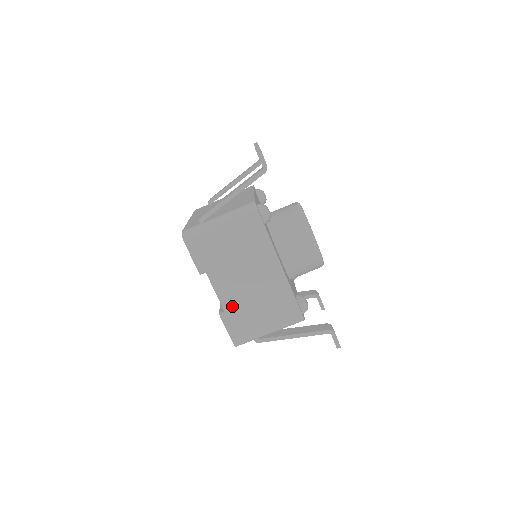
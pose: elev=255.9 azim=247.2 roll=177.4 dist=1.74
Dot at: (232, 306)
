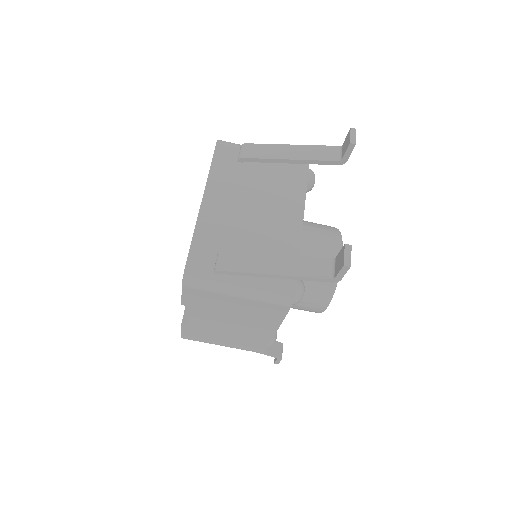
Dot at: (199, 327)
